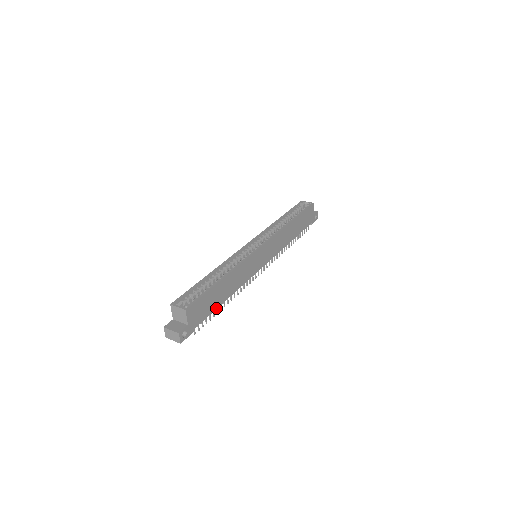
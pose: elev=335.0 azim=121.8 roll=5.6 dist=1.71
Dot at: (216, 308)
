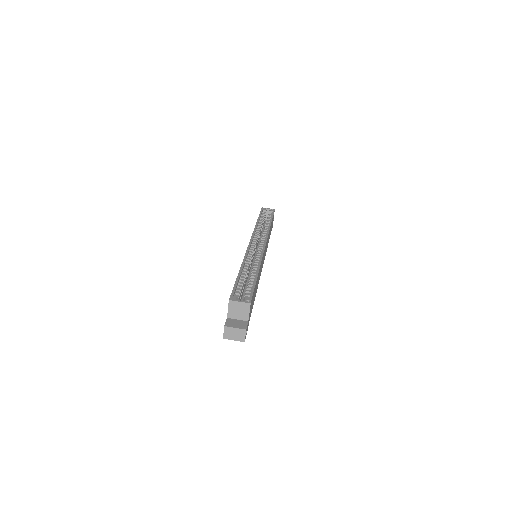
Dot at: occluded
